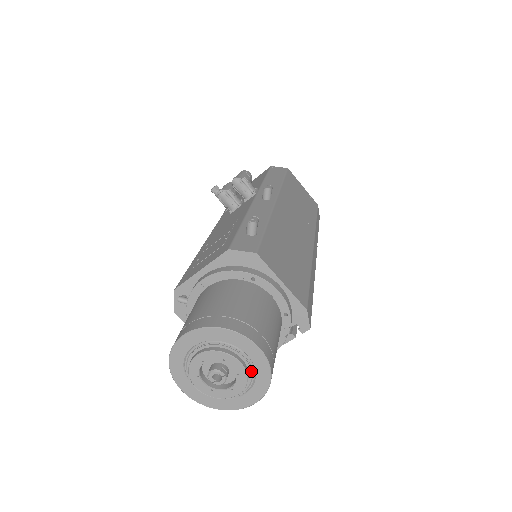
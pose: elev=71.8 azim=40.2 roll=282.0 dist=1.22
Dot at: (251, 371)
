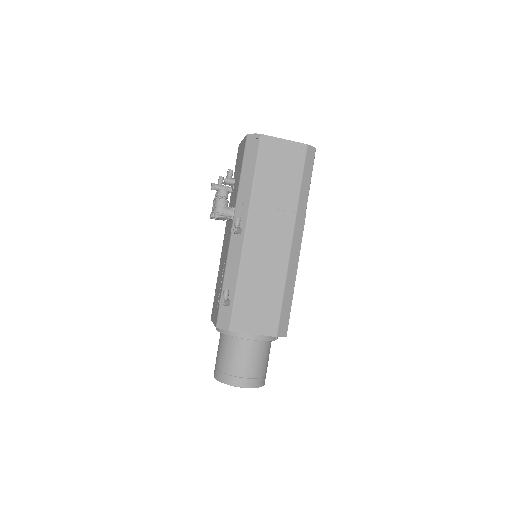
Dot at: occluded
